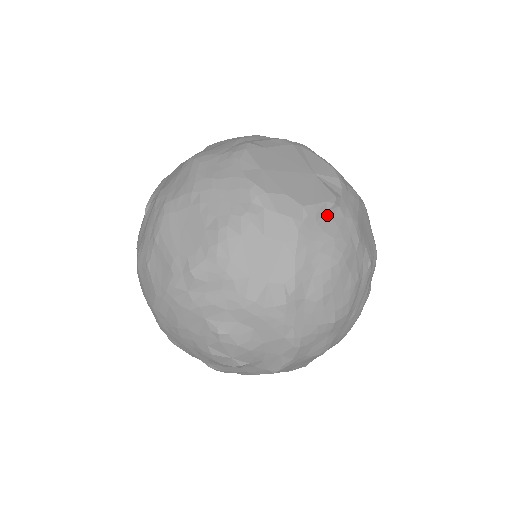
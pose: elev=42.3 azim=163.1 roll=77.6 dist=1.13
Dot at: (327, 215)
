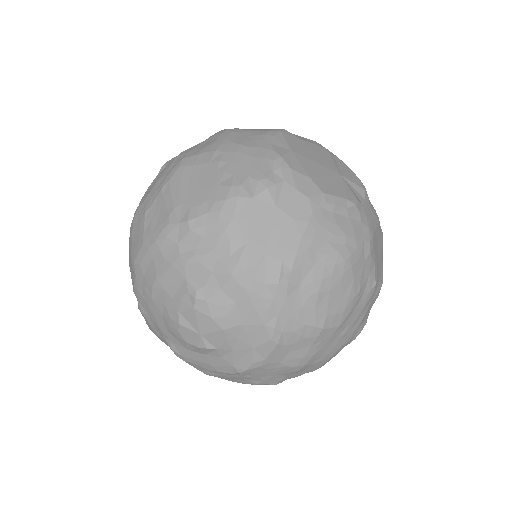
Dot at: (345, 212)
